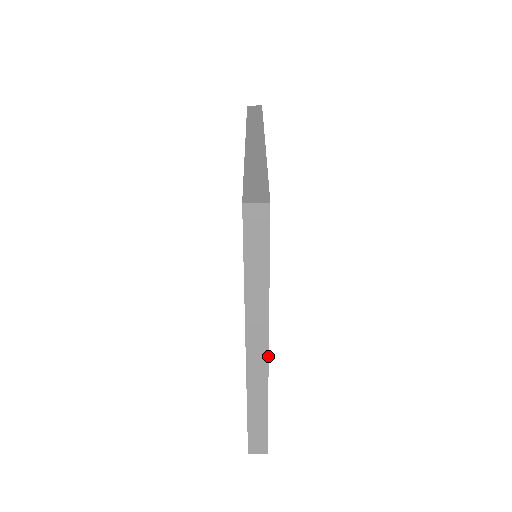
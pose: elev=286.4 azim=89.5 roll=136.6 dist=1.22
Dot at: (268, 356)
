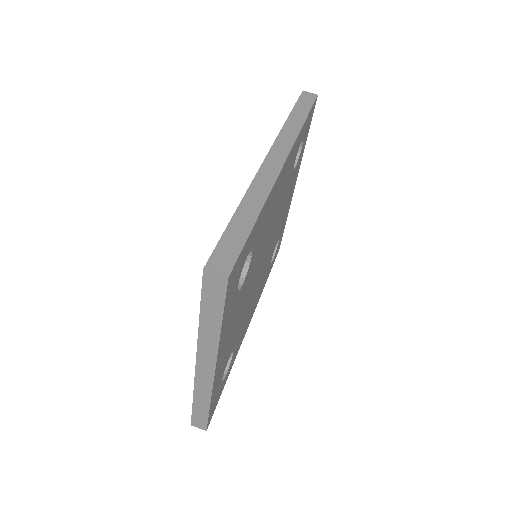
Dot at: (214, 375)
